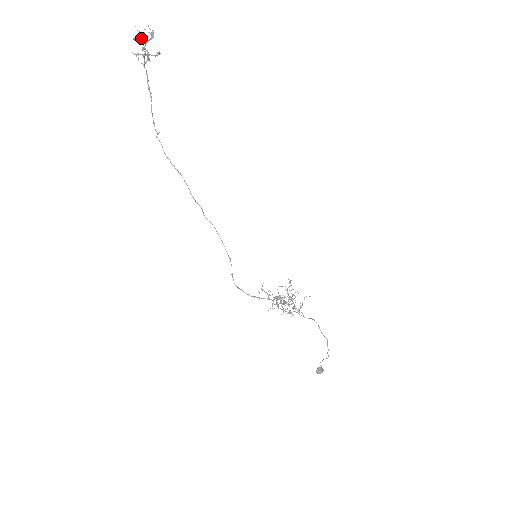
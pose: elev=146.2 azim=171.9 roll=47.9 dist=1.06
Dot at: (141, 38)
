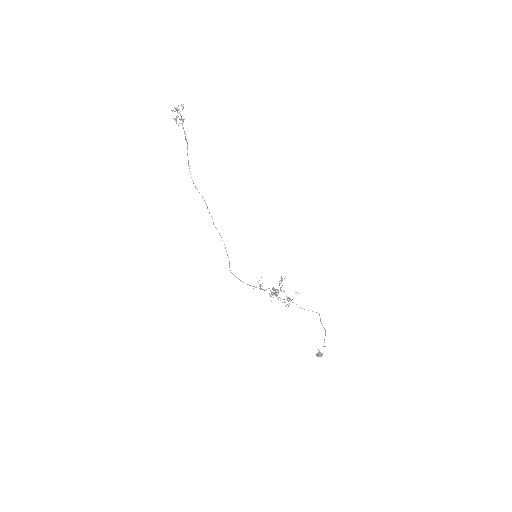
Dot at: (178, 109)
